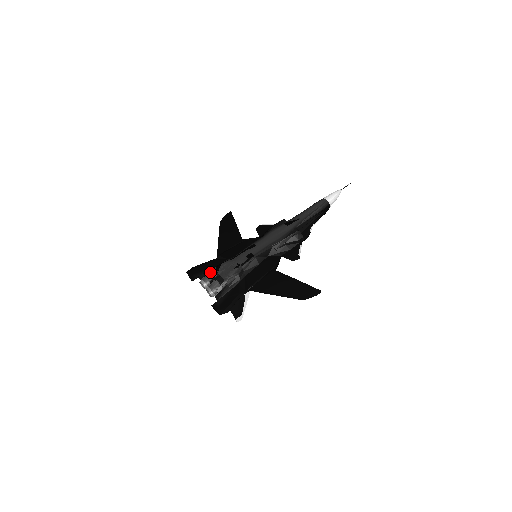
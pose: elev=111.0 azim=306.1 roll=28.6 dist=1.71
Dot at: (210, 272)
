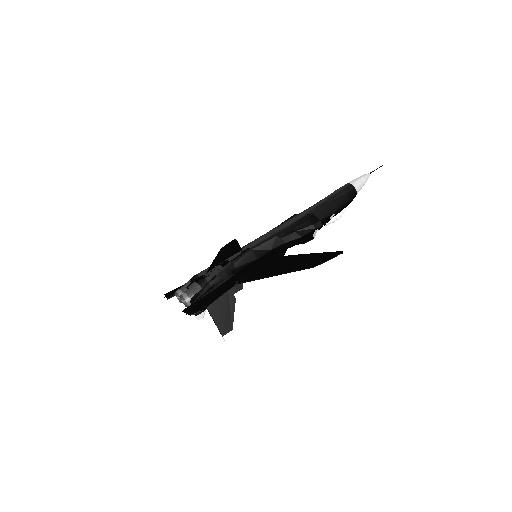
Dot at: (190, 279)
